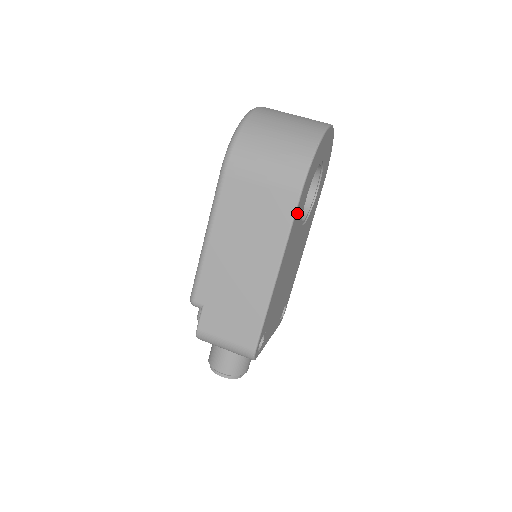
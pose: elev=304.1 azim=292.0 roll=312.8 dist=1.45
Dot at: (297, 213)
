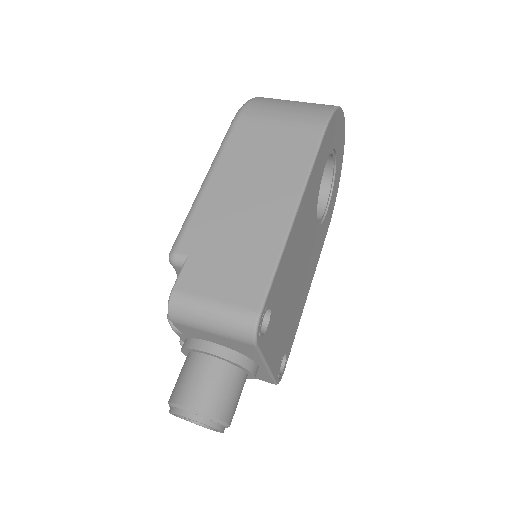
Dot at: (320, 155)
